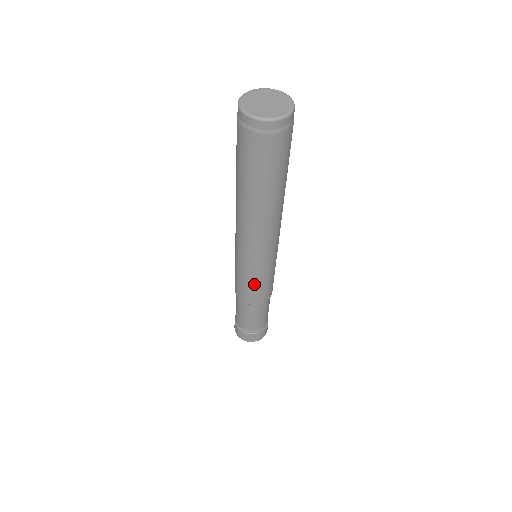
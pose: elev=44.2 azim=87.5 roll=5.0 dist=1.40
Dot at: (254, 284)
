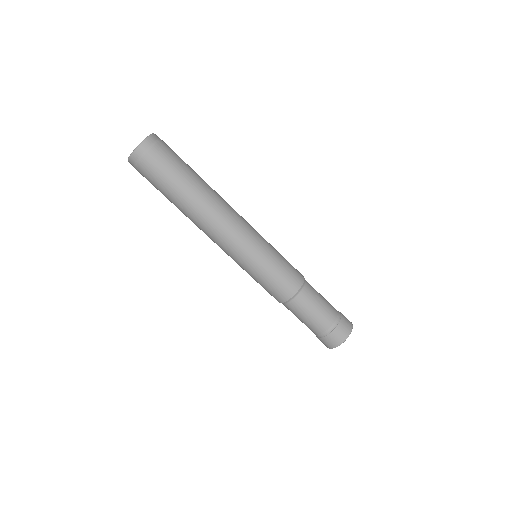
Dot at: (260, 280)
